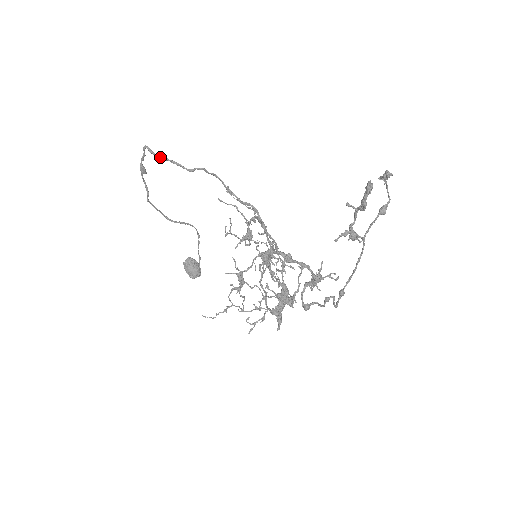
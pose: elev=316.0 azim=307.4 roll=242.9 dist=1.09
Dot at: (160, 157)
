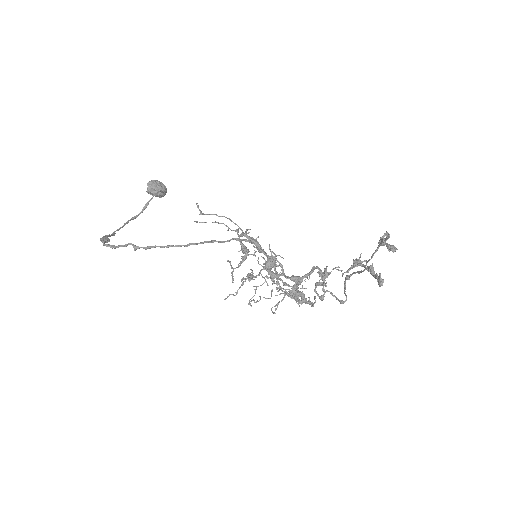
Dot at: (126, 244)
